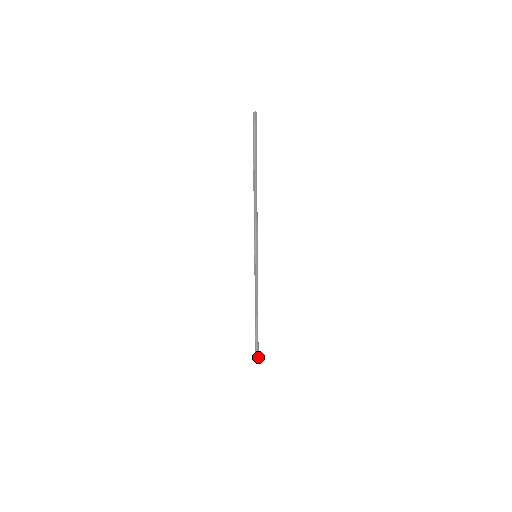
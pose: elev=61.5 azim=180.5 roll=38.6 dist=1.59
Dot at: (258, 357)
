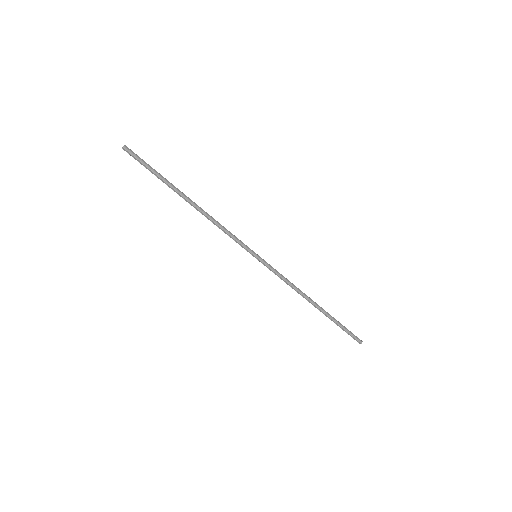
Dot at: (357, 338)
